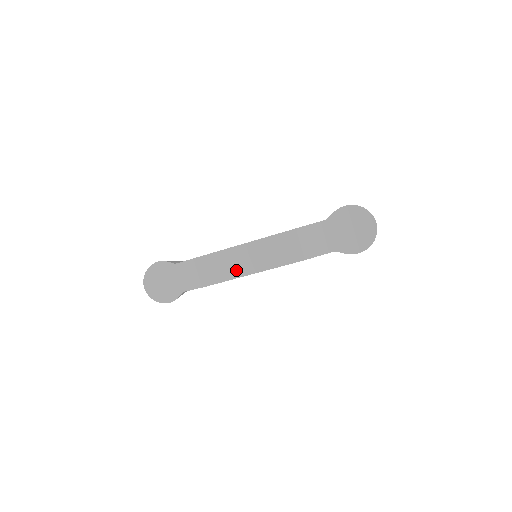
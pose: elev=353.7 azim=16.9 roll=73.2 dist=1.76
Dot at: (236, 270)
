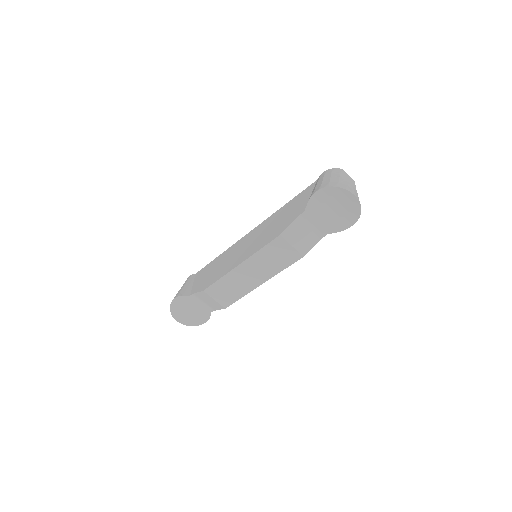
Dot at: (246, 286)
